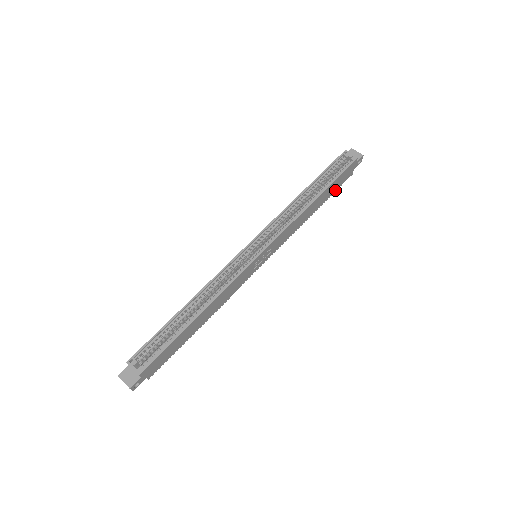
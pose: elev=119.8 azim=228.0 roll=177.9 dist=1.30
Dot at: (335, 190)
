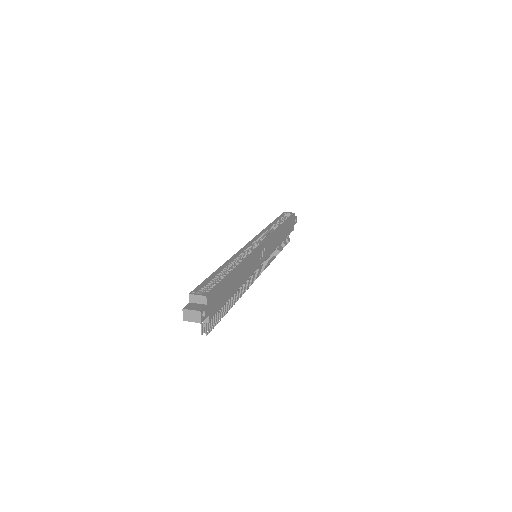
Dot at: (288, 234)
